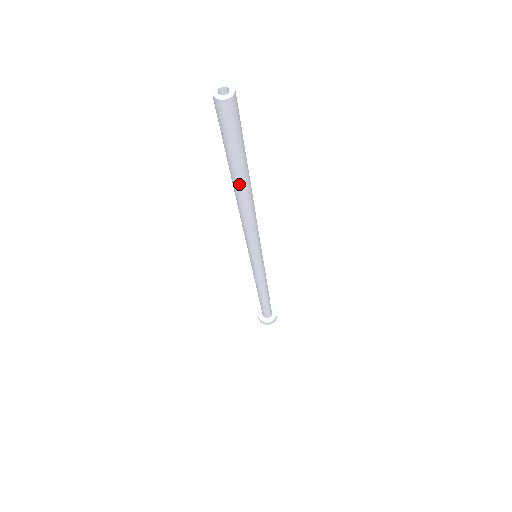
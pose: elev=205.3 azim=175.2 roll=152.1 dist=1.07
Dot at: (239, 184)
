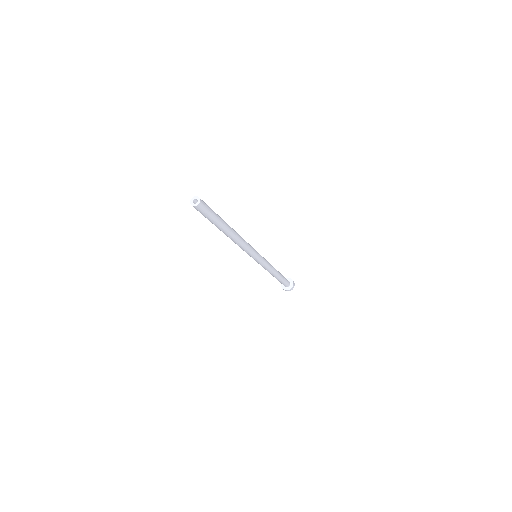
Dot at: (224, 230)
